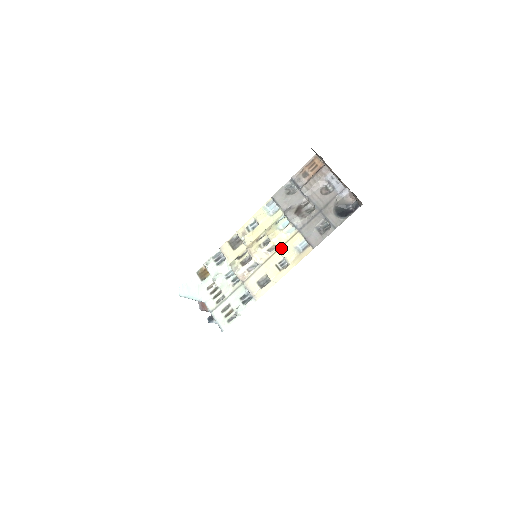
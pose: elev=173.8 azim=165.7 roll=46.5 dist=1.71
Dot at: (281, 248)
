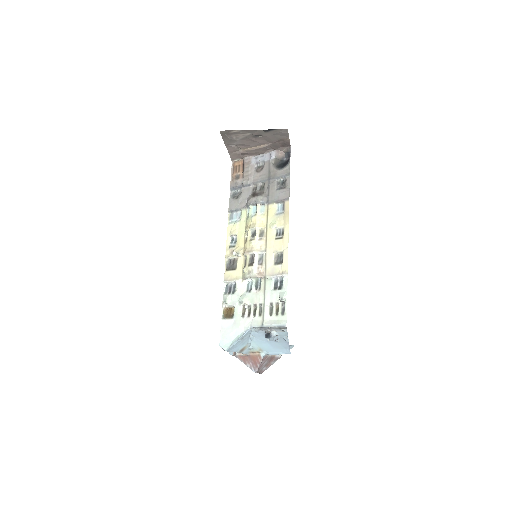
Dot at: (267, 226)
